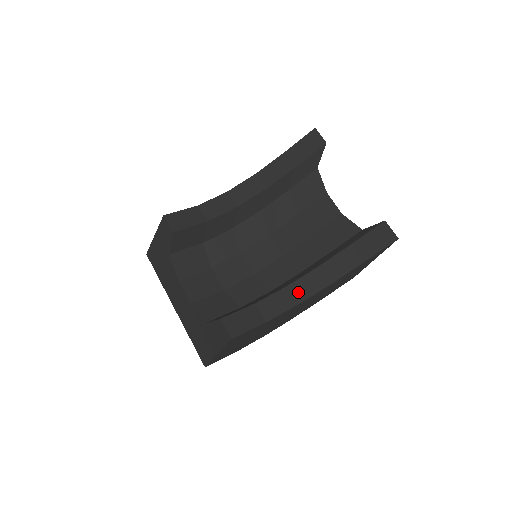
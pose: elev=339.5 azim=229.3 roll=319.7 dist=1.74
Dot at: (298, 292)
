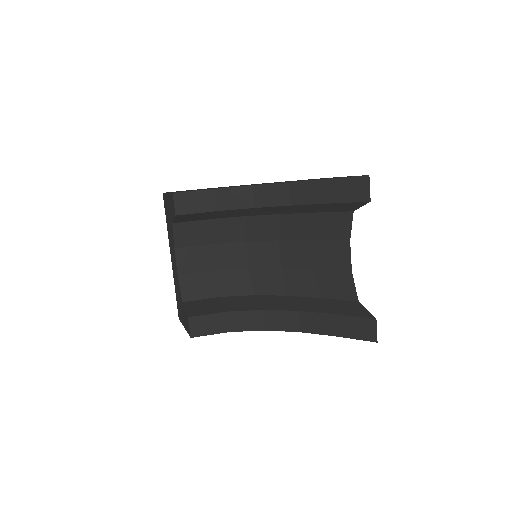
Dot at: (270, 321)
